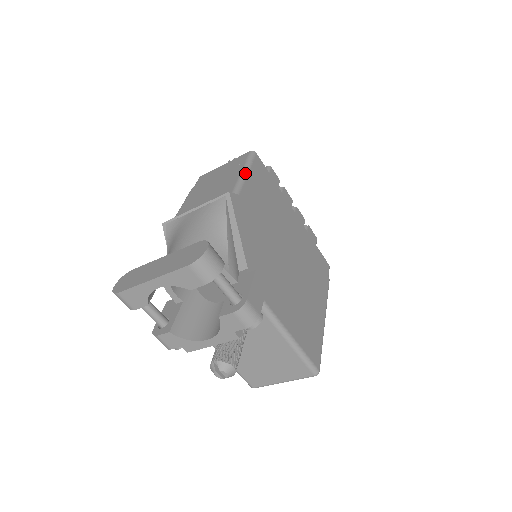
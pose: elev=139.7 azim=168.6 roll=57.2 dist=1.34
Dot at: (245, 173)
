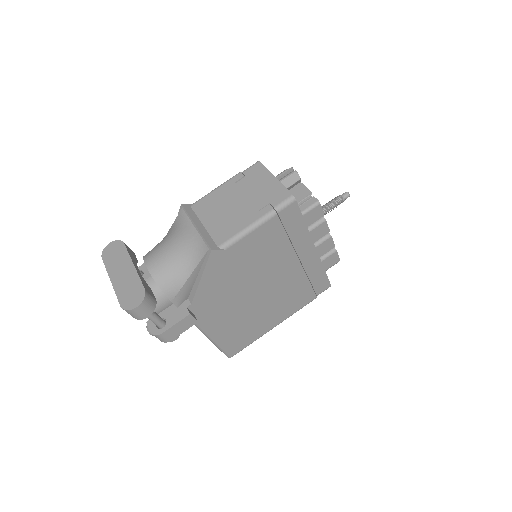
Dot at: (255, 226)
